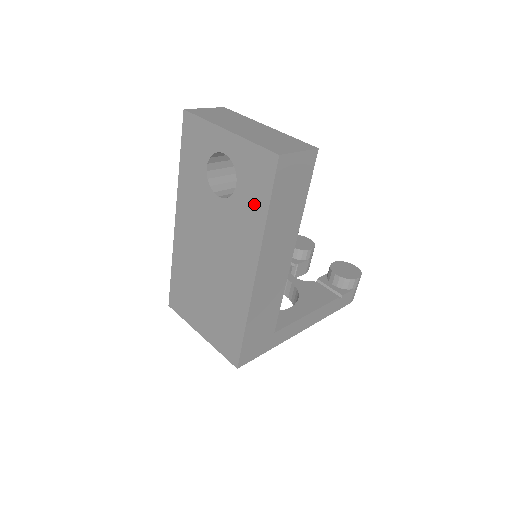
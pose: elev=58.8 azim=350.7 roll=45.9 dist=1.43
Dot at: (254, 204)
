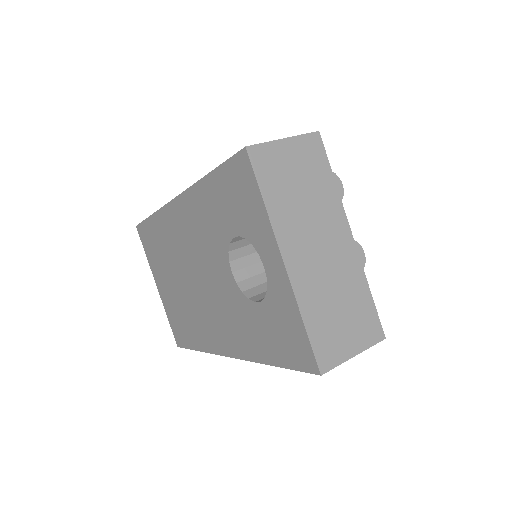
Dot at: (264, 341)
